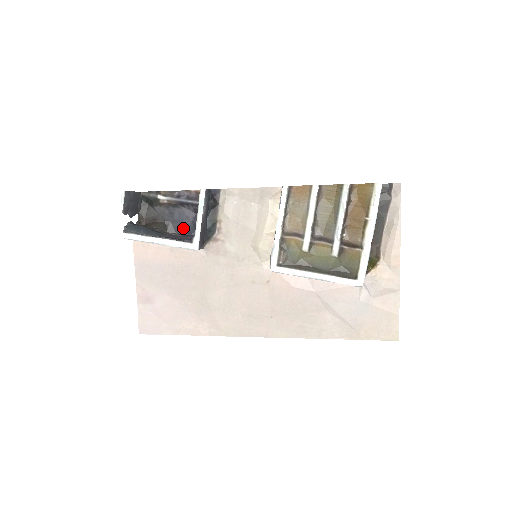
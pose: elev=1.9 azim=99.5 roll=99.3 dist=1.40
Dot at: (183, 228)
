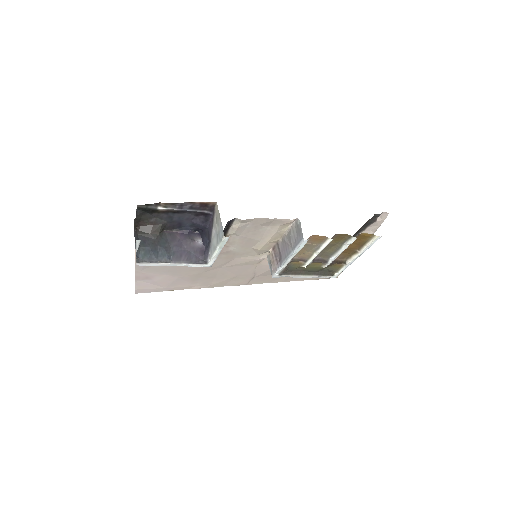
Dot at: (181, 225)
